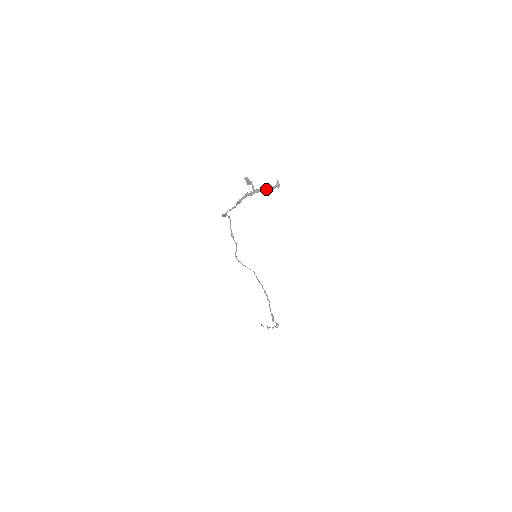
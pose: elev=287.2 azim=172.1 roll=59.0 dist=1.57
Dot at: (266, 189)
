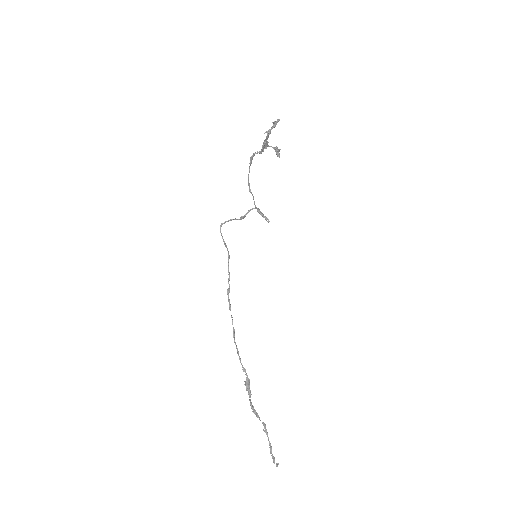
Dot at: (267, 132)
